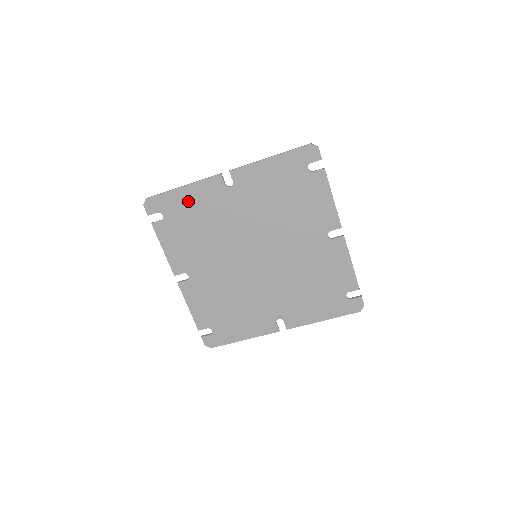
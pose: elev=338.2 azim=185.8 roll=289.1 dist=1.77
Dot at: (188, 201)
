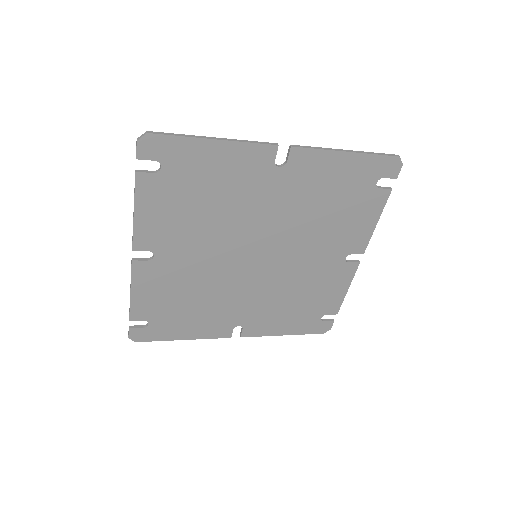
Dot at: (211, 162)
